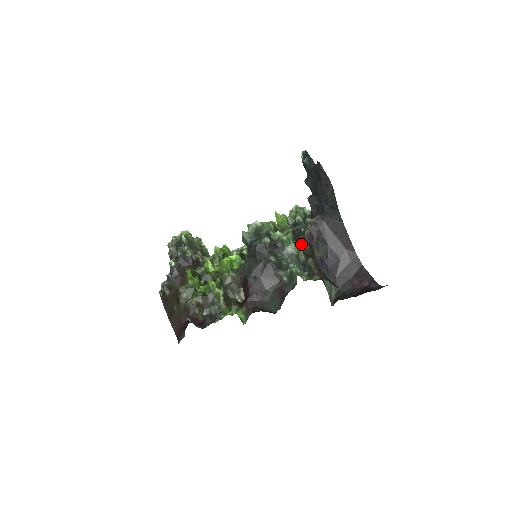
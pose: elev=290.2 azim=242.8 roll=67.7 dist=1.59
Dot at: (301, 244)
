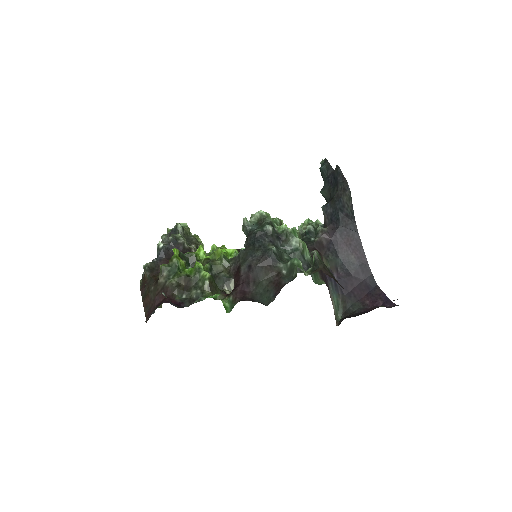
Dot at: (309, 250)
